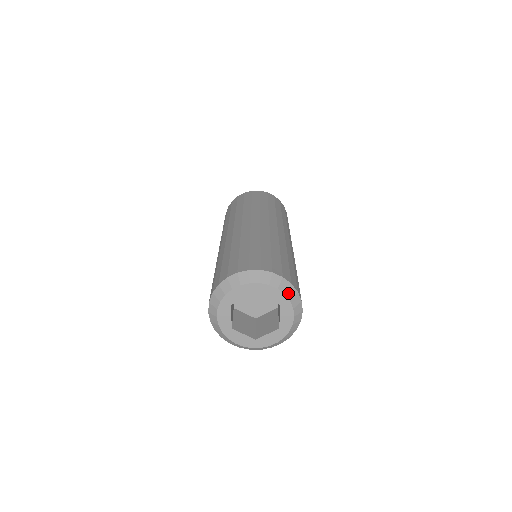
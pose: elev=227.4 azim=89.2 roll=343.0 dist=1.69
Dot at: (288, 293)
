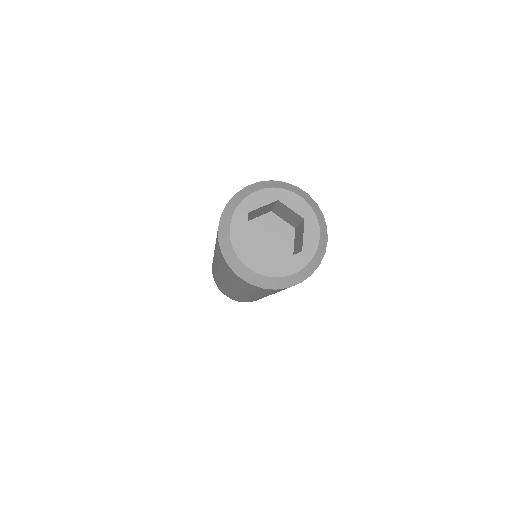
Dot at: (314, 208)
